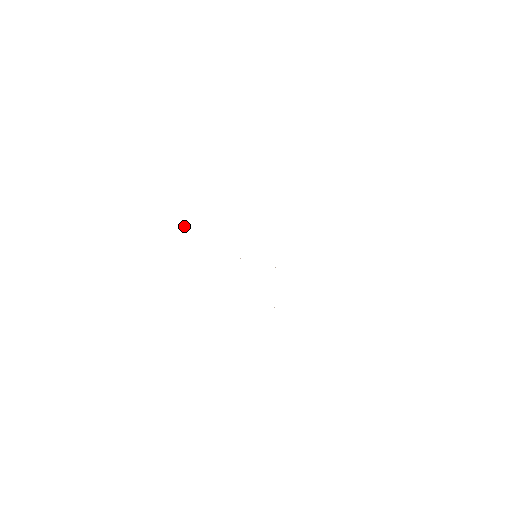
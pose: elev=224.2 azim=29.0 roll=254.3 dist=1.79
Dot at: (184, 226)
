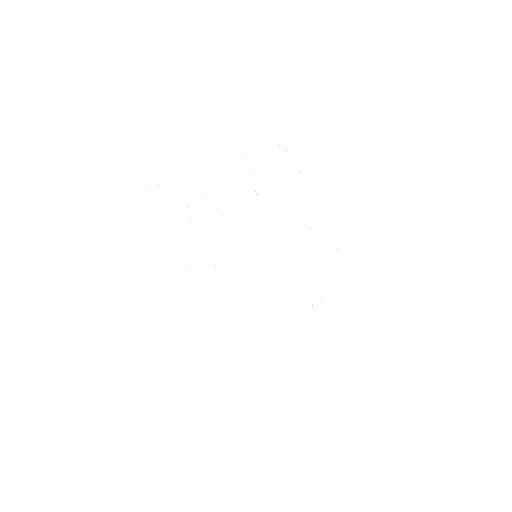
Dot at: occluded
